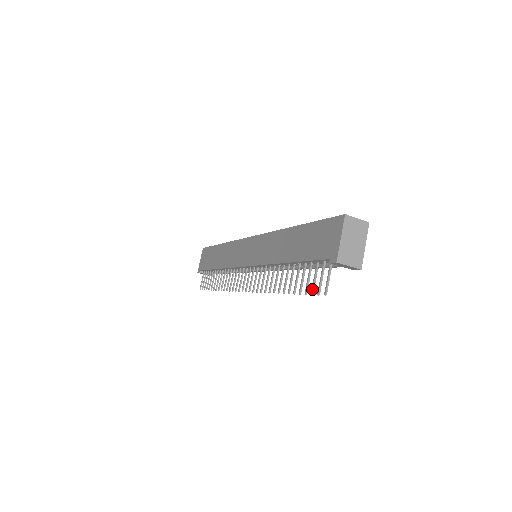
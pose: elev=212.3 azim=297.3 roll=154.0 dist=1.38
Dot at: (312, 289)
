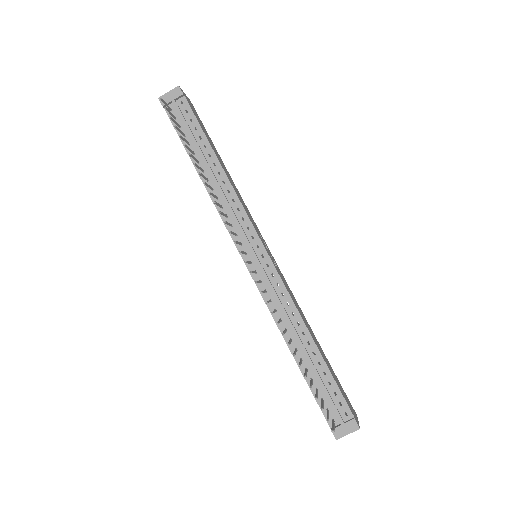
Dot at: occluded
